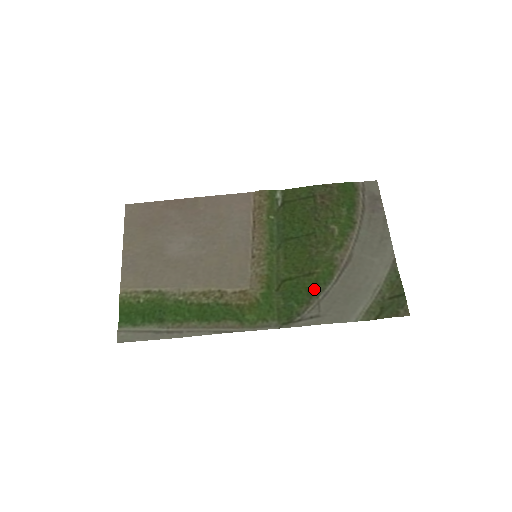
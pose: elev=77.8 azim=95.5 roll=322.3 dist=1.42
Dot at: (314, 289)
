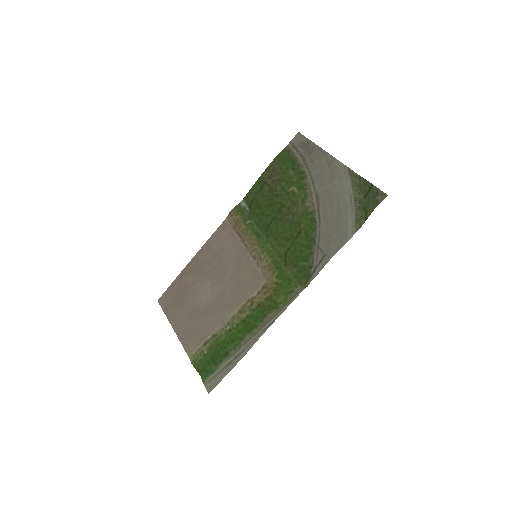
Dot at: (309, 241)
